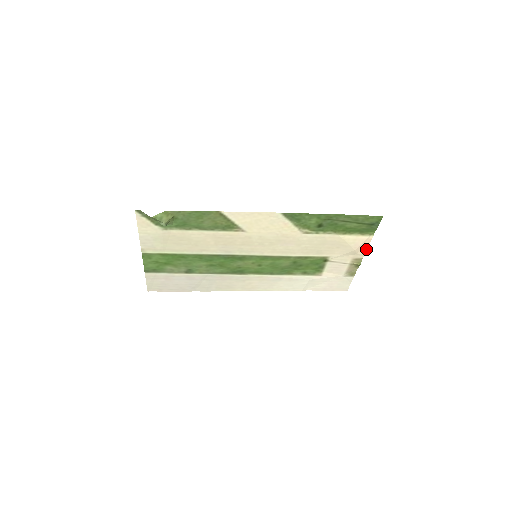
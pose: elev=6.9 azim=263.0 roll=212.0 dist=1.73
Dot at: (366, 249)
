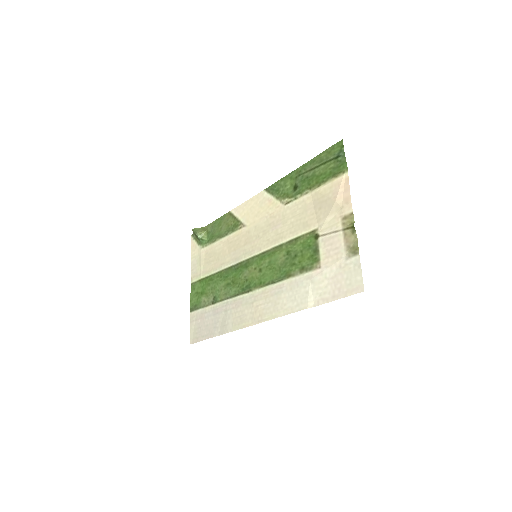
Dot at: (349, 195)
